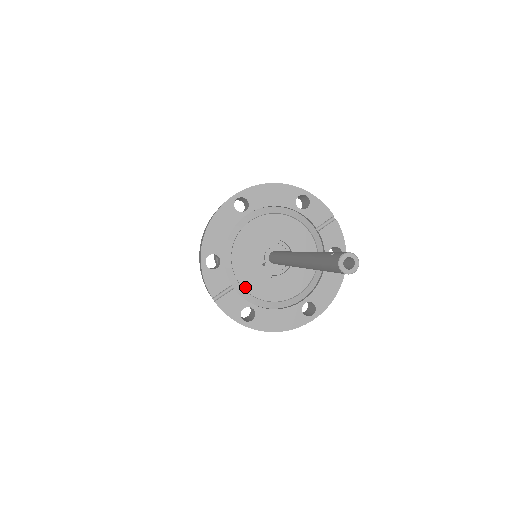
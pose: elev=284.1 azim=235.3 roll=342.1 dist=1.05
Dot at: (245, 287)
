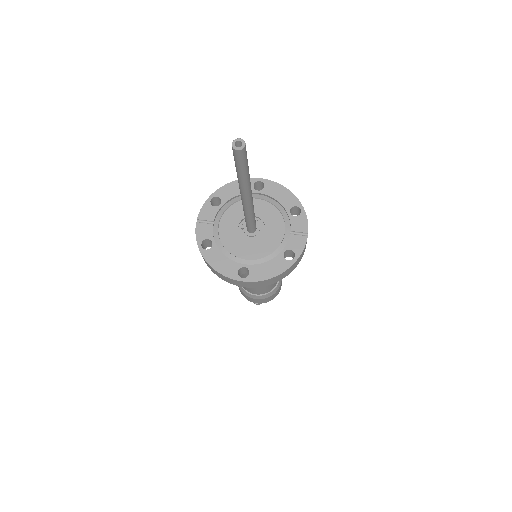
Dot at: (220, 230)
